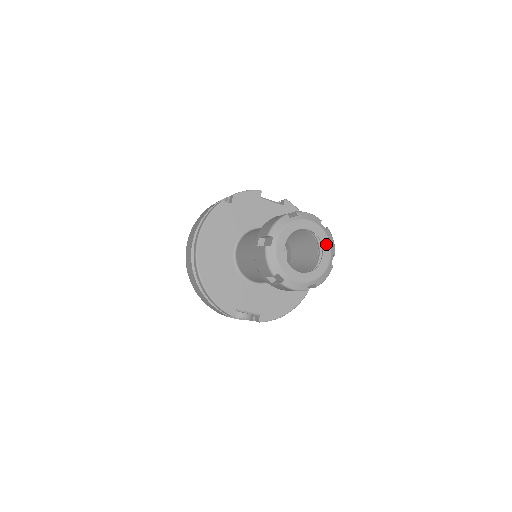
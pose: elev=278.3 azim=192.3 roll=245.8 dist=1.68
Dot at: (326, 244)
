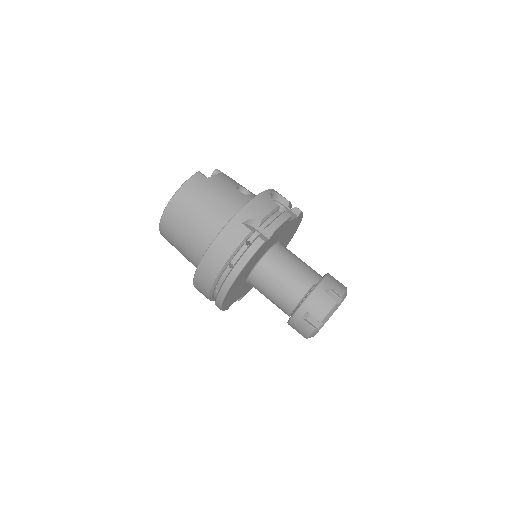
Dot at: occluded
